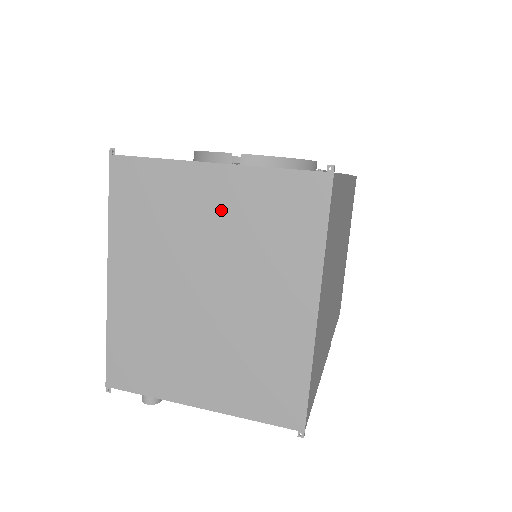
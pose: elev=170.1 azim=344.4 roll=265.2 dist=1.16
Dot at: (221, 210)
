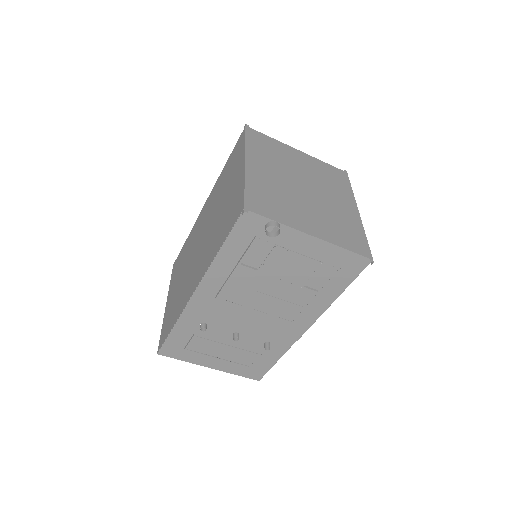
Dot at: (305, 164)
